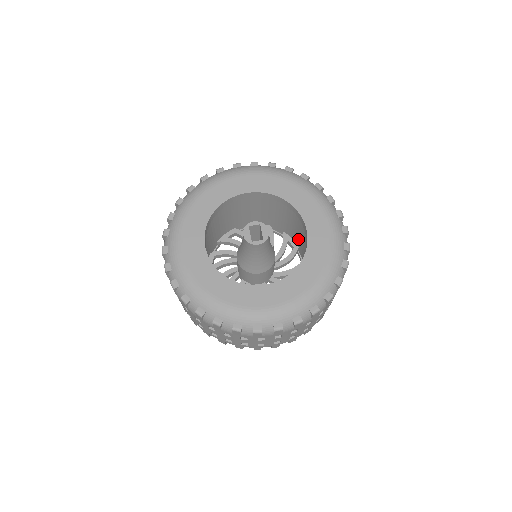
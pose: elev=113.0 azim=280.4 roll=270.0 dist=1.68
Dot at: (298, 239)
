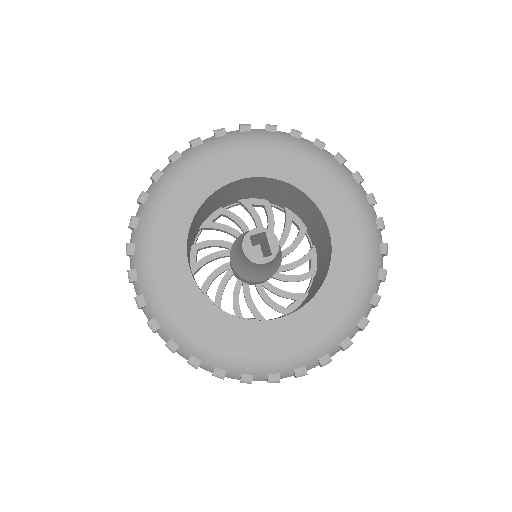
Dot at: (307, 221)
